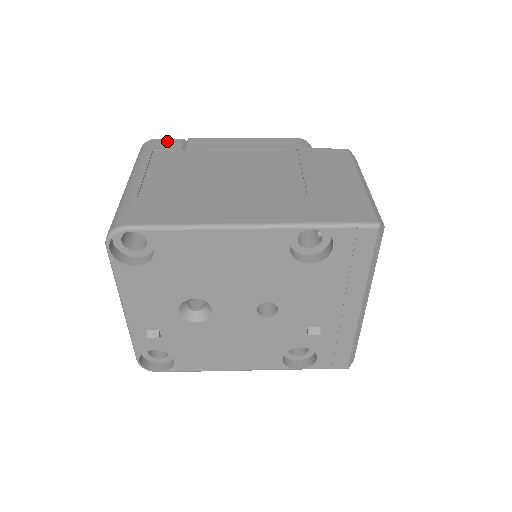
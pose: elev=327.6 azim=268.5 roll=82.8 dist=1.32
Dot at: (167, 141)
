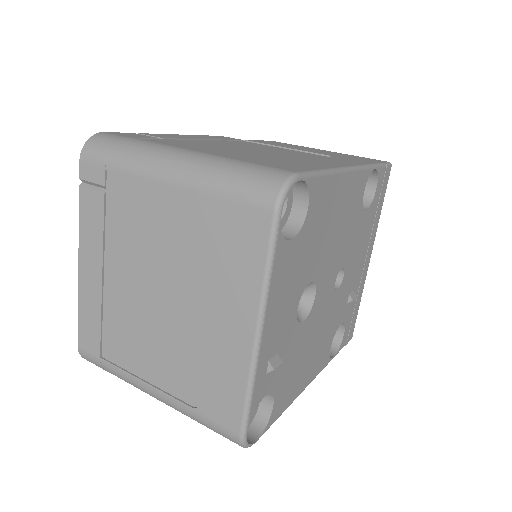
Dot at: (123, 133)
